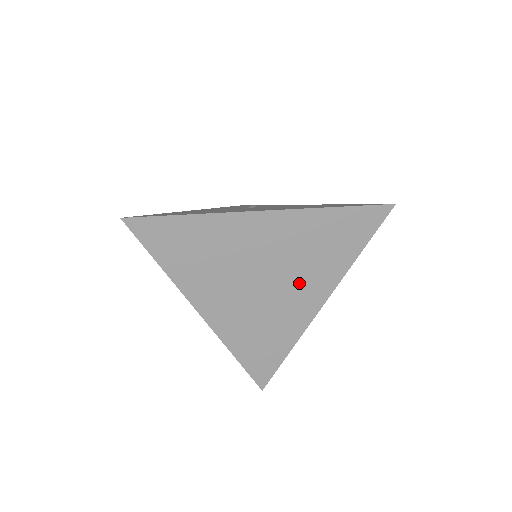
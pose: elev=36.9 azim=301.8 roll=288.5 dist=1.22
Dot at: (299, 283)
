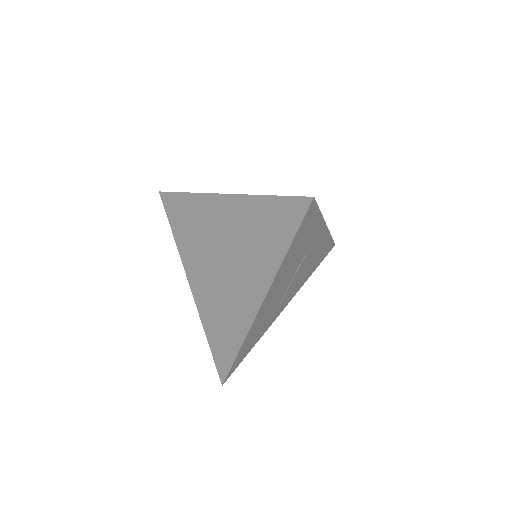
Dot at: (245, 272)
